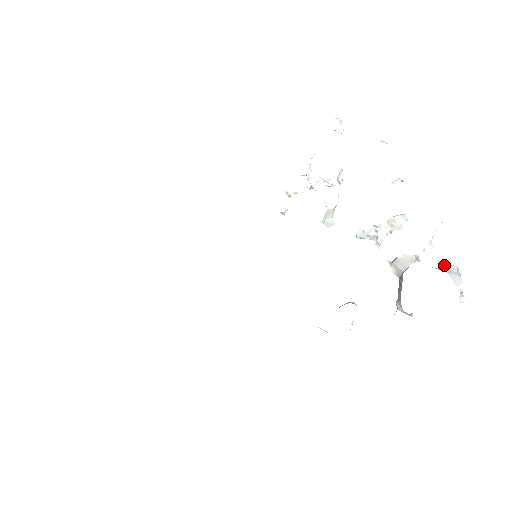
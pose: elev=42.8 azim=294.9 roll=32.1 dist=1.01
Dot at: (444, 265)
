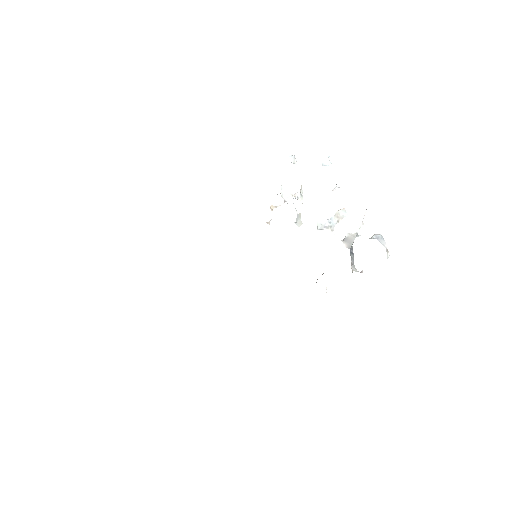
Dot at: (373, 235)
